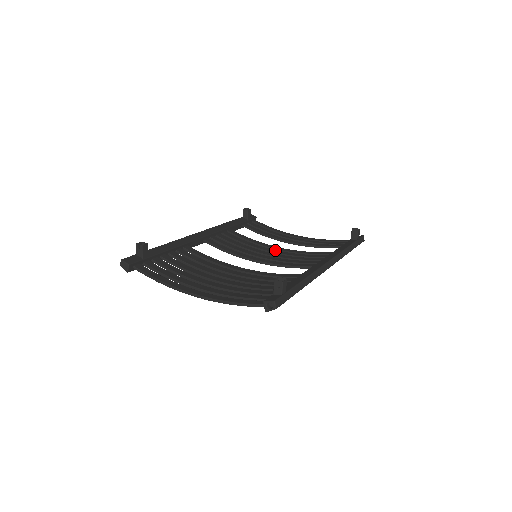
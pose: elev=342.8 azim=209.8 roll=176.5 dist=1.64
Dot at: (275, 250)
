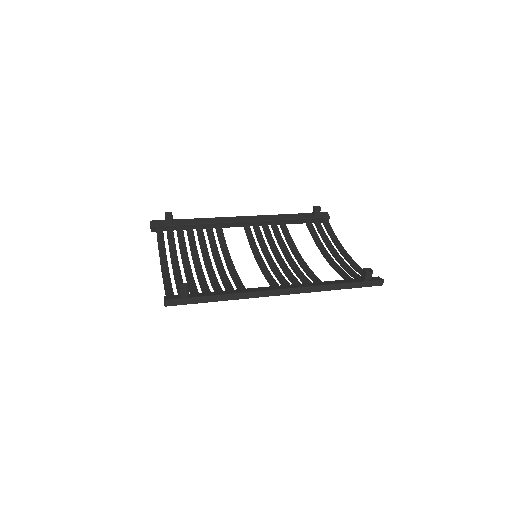
Dot at: (291, 257)
